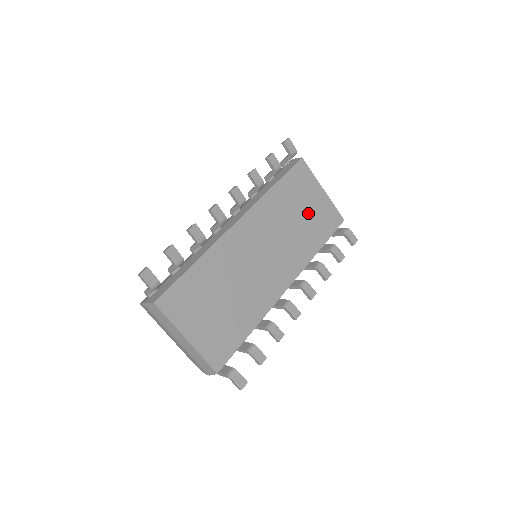
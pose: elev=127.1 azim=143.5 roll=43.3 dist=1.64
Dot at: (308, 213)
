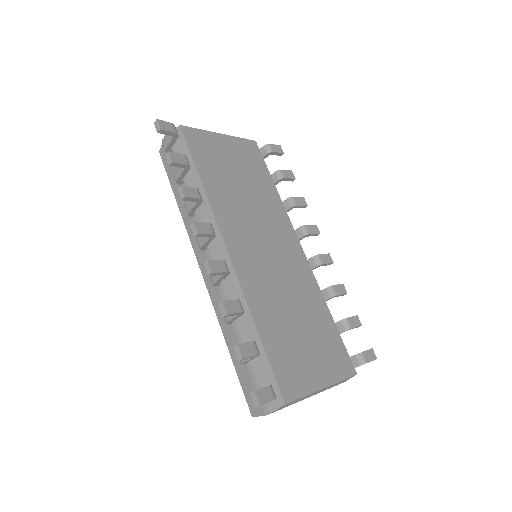
Dot at: (239, 170)
